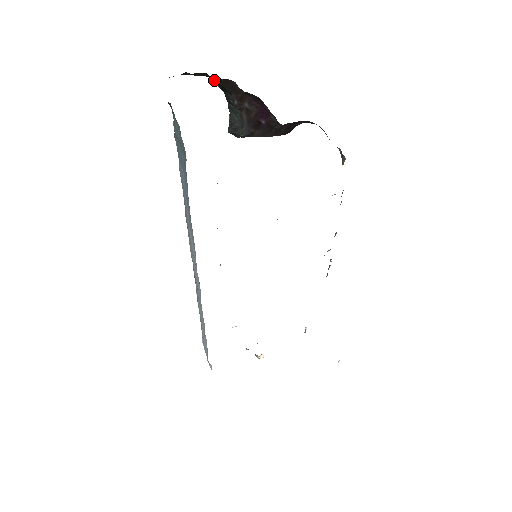
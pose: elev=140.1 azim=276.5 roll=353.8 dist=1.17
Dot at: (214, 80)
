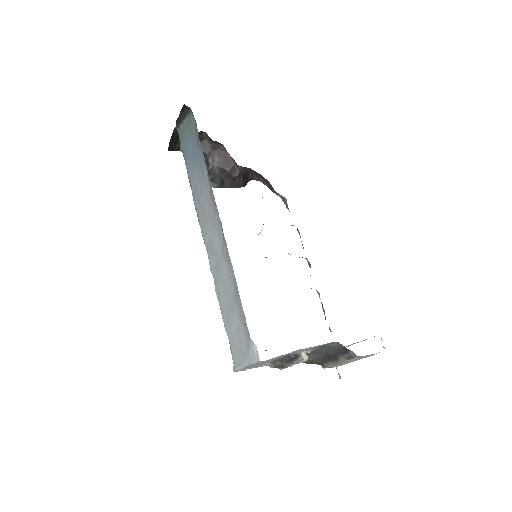
Dot at: occluded
